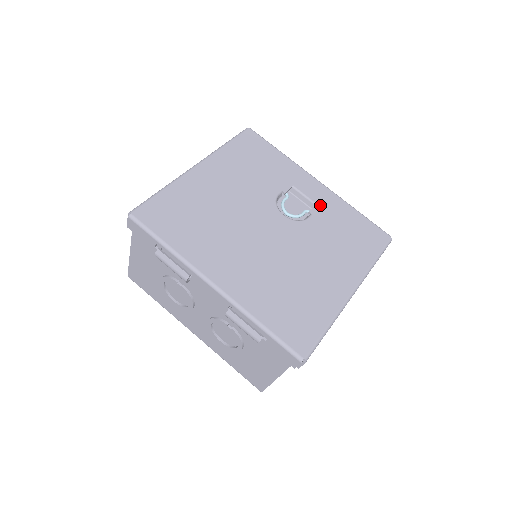
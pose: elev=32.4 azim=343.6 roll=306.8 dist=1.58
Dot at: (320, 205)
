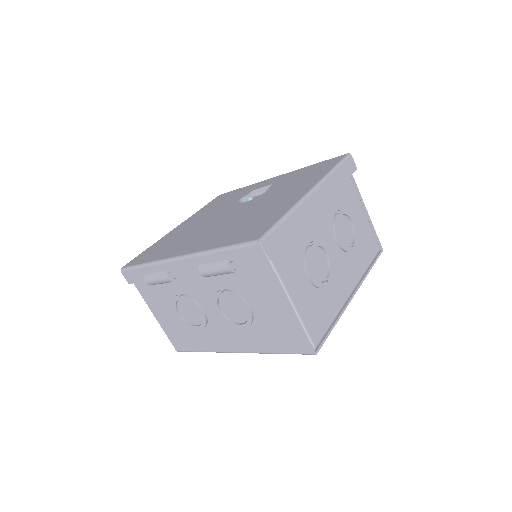
Dot at: (277, 182)
